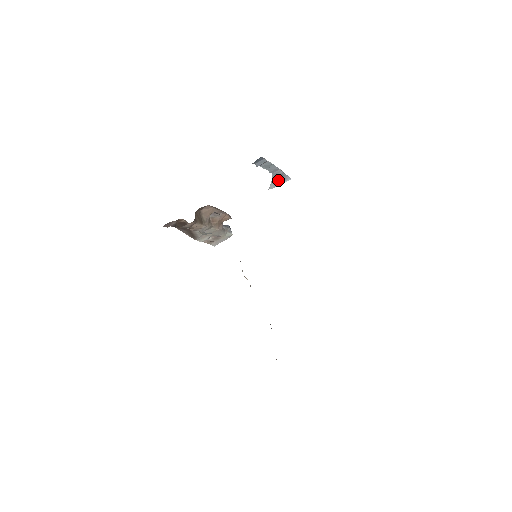
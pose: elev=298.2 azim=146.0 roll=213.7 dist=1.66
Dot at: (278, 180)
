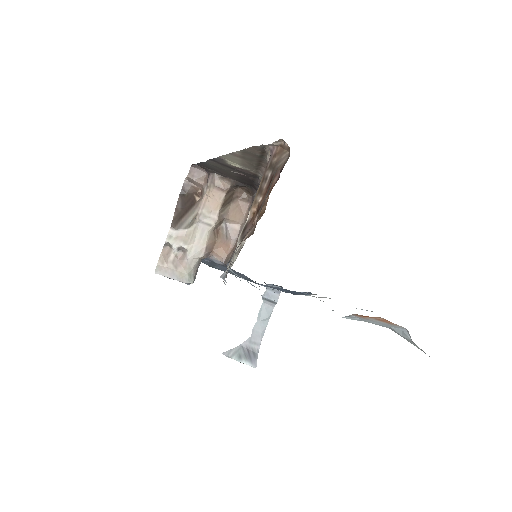
Dot at: (244, 353)
